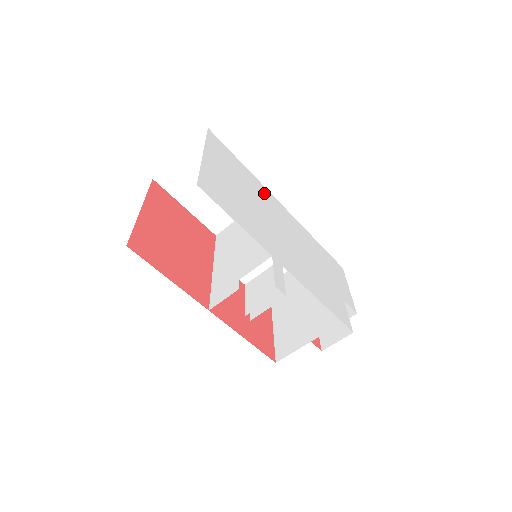
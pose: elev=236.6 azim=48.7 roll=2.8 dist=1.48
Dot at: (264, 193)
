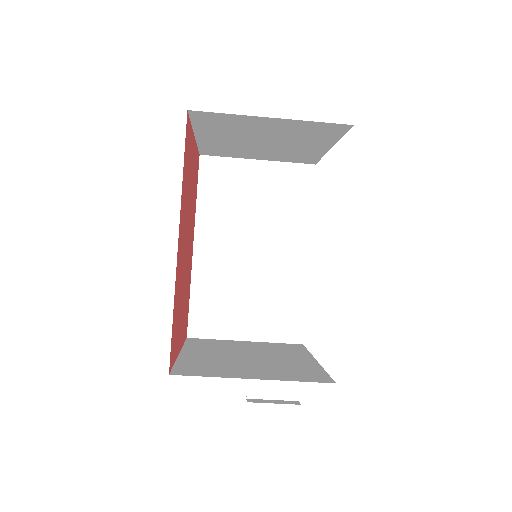
Dot at: occluded
